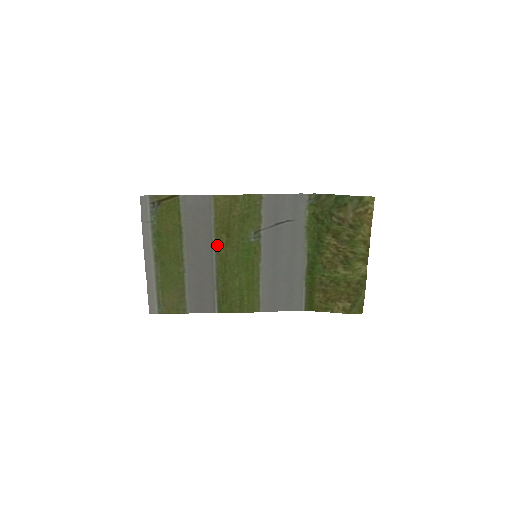
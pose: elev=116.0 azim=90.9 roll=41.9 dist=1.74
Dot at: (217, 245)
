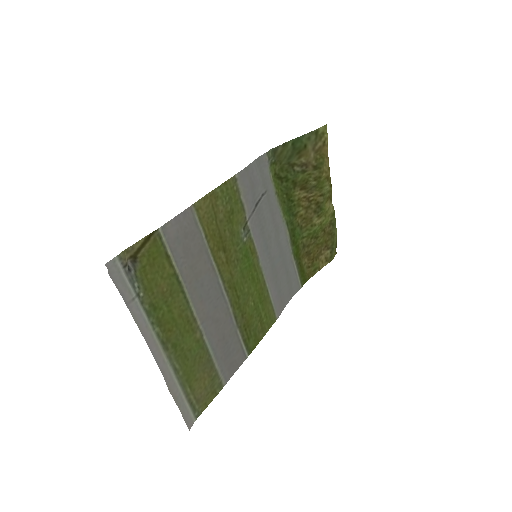
Dot at: (220, 271)
